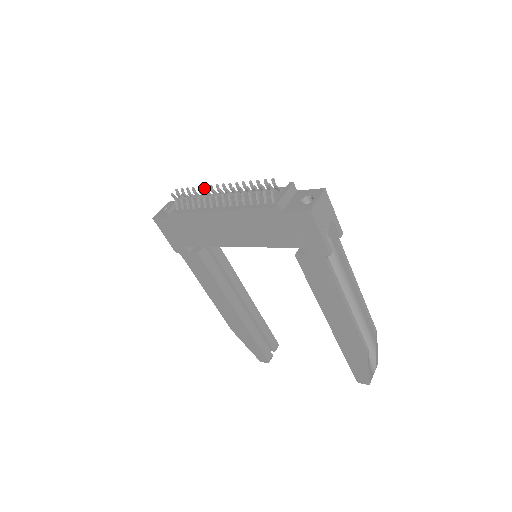
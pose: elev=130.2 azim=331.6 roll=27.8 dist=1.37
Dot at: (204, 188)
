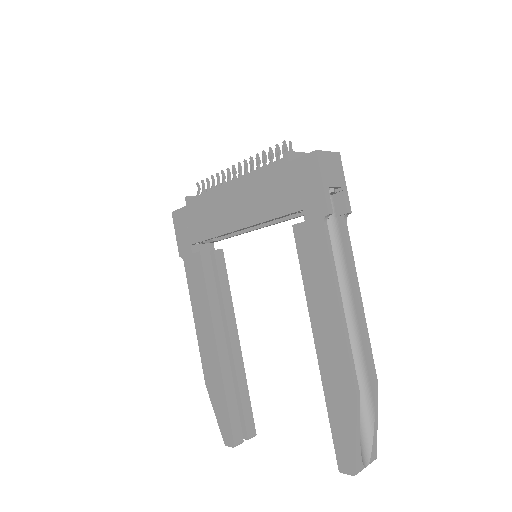
Dot at: occluded
